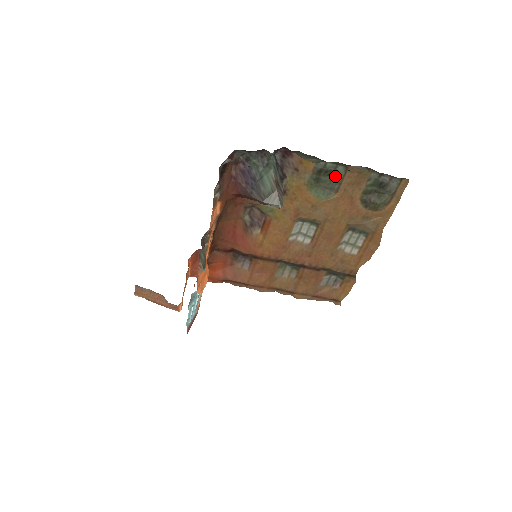
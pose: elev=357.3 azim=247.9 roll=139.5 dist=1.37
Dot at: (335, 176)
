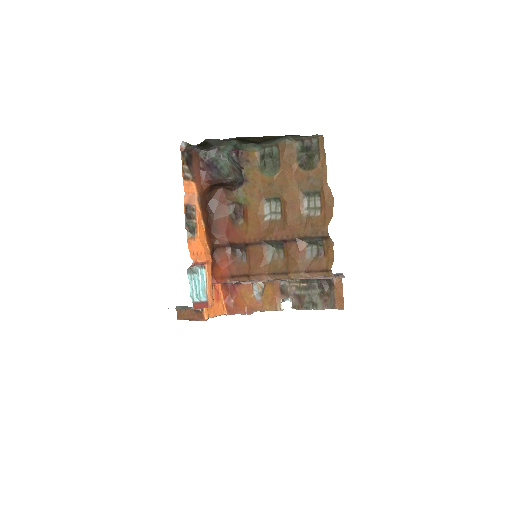
Dot at: (274, 156)
